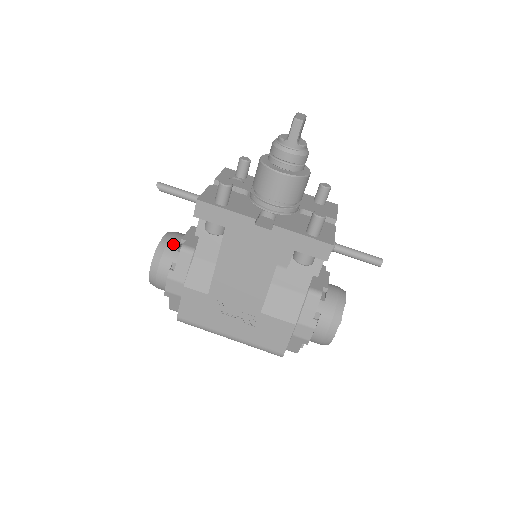
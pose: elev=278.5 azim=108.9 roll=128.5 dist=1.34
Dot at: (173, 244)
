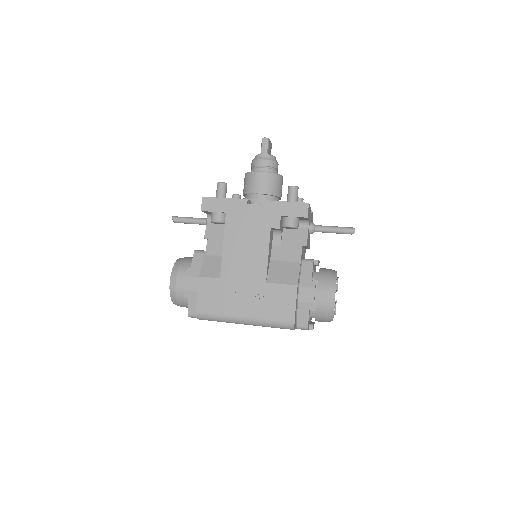
Dot at: (188, 259)
